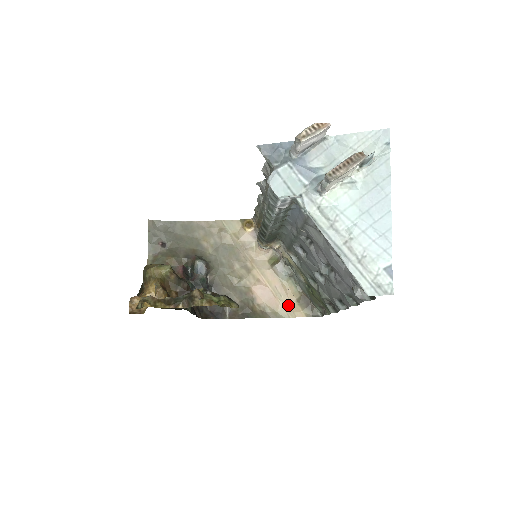
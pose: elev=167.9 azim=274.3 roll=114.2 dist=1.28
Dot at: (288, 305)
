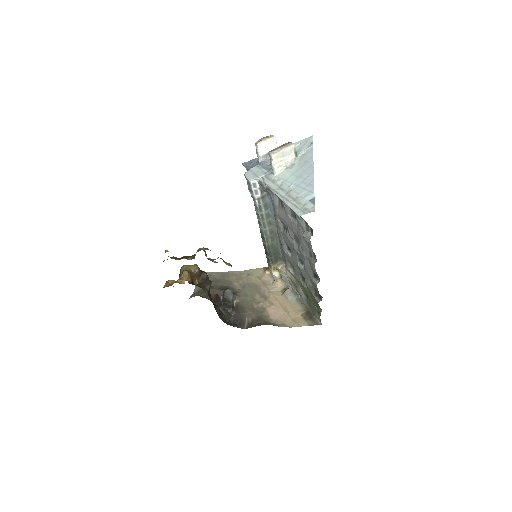
Dot at: (294, 318)
